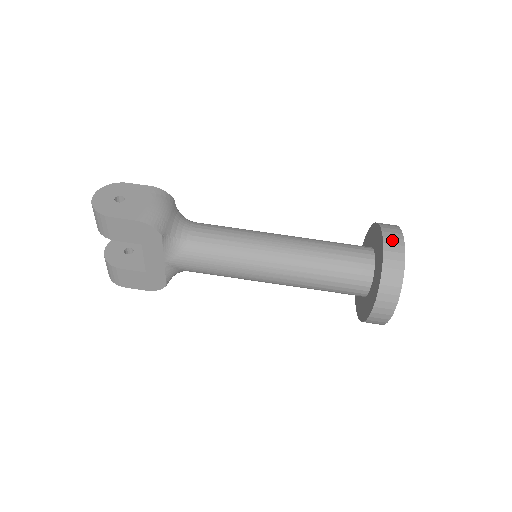
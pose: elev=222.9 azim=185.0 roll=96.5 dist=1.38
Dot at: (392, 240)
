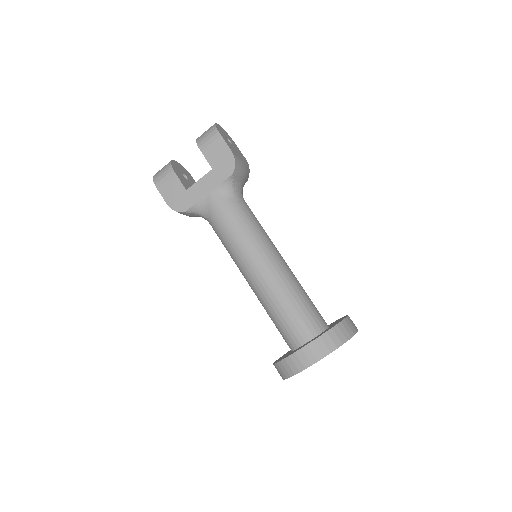
Dot at: (352, 322)
